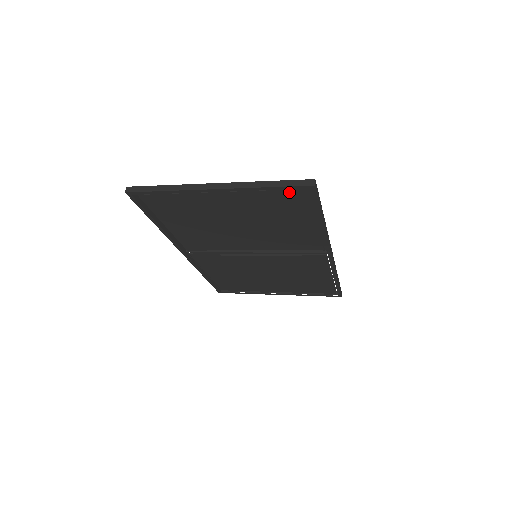
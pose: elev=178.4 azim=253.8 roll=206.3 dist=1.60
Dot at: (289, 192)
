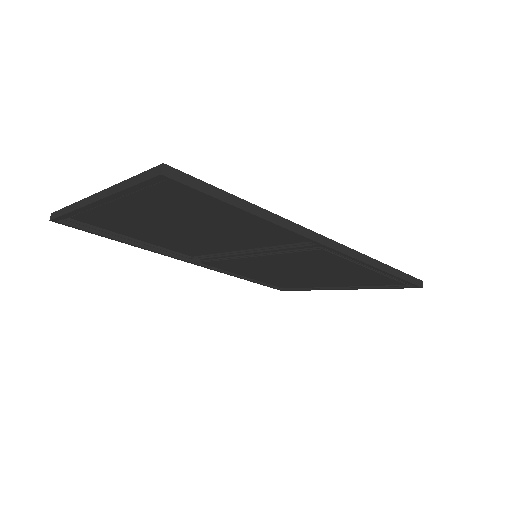
Dot at: (167, 185)
